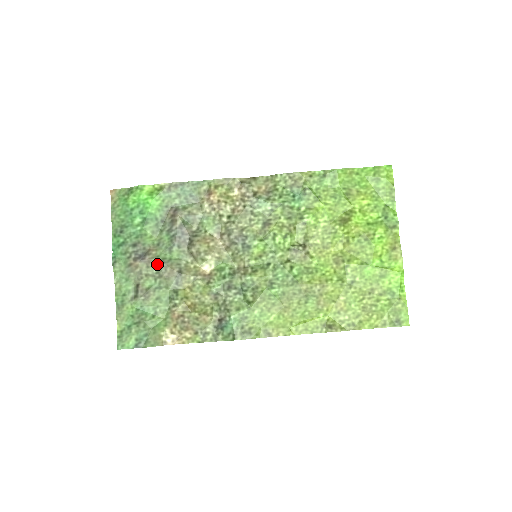
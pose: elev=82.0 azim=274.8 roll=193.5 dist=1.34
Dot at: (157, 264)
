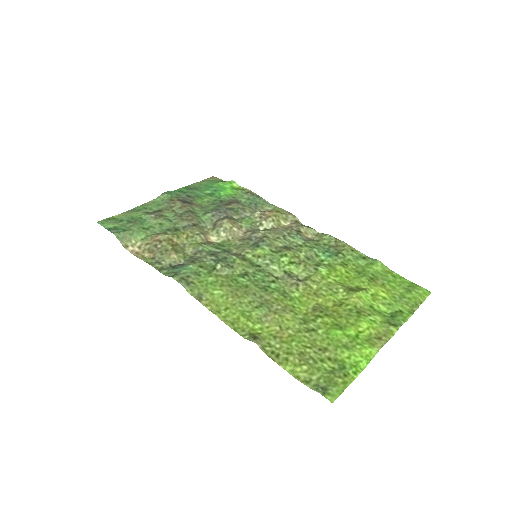
Dot at: (188, 210)
